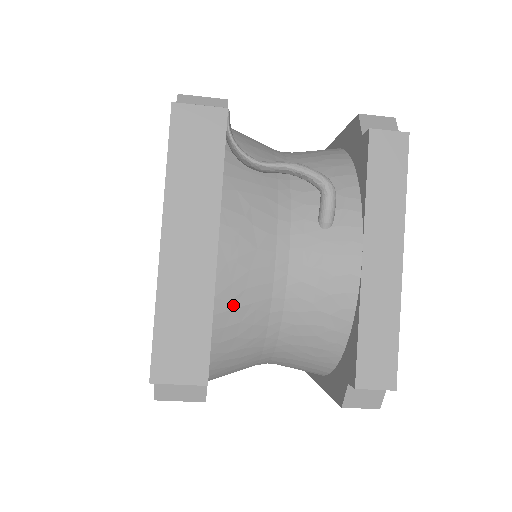
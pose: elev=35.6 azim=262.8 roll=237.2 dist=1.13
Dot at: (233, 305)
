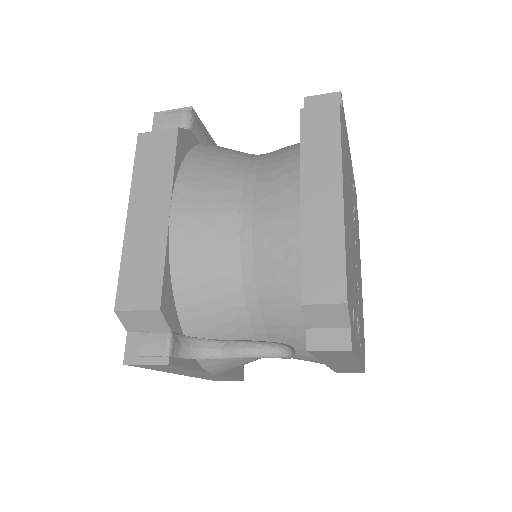
Dot at: occluded
